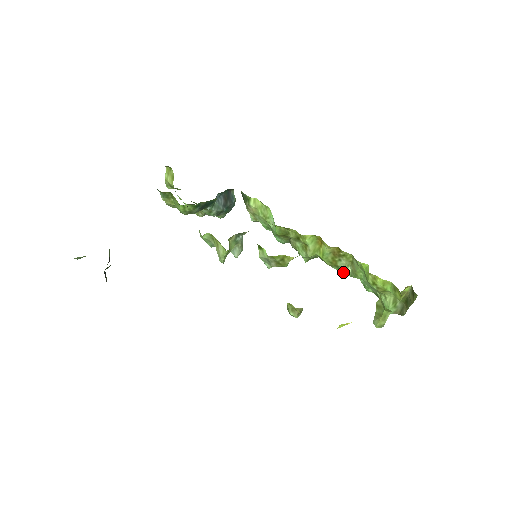
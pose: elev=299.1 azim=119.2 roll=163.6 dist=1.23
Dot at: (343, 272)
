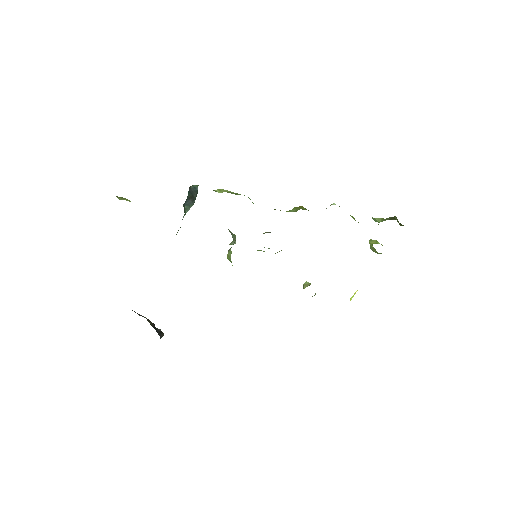
Dot at: occluded
